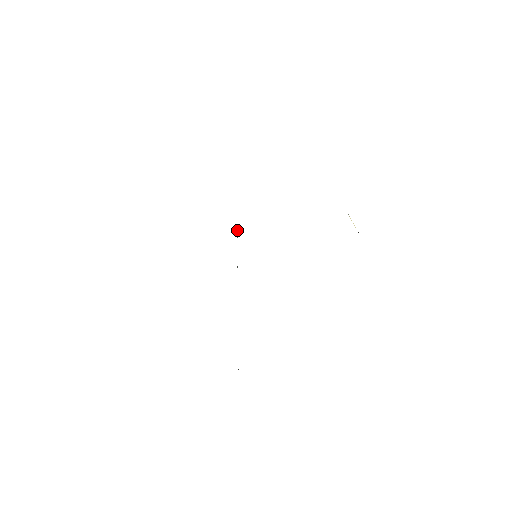
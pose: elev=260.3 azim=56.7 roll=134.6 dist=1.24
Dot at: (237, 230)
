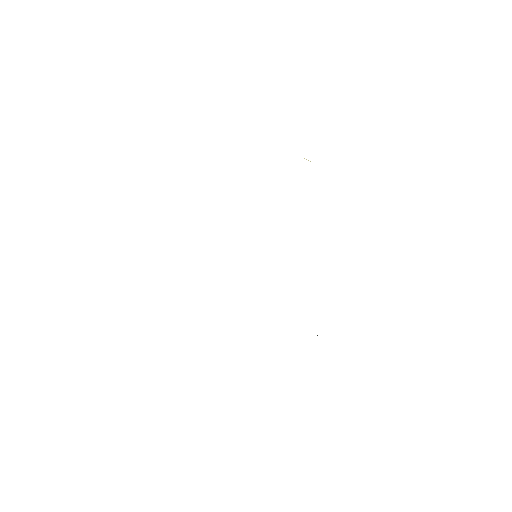
Dot at: occluded
